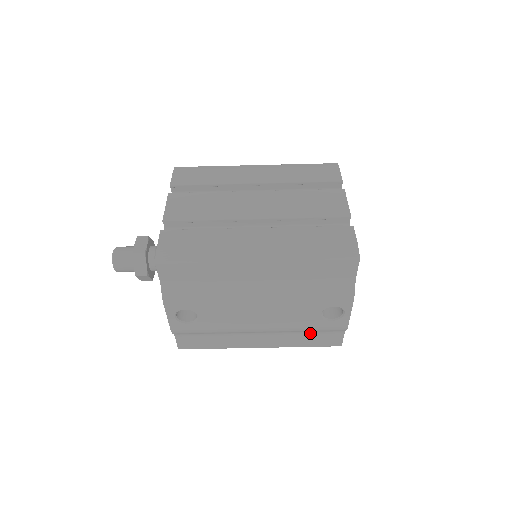
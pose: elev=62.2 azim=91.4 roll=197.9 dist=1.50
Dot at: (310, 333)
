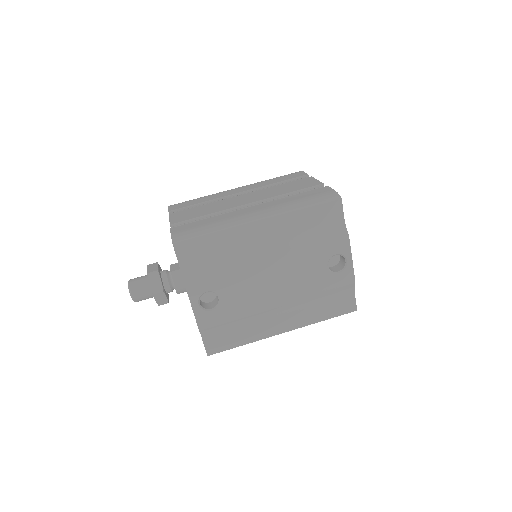
Dot at: (324, 299)
